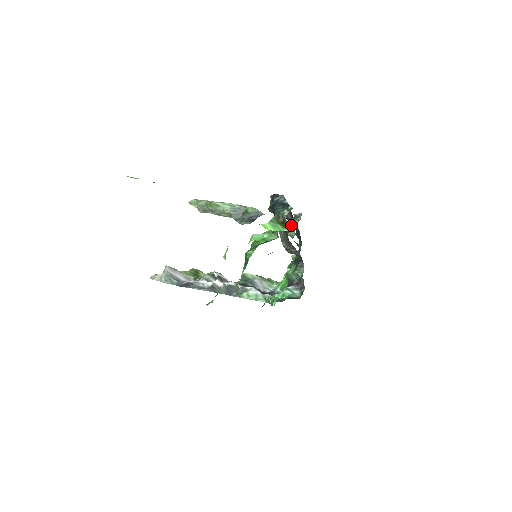
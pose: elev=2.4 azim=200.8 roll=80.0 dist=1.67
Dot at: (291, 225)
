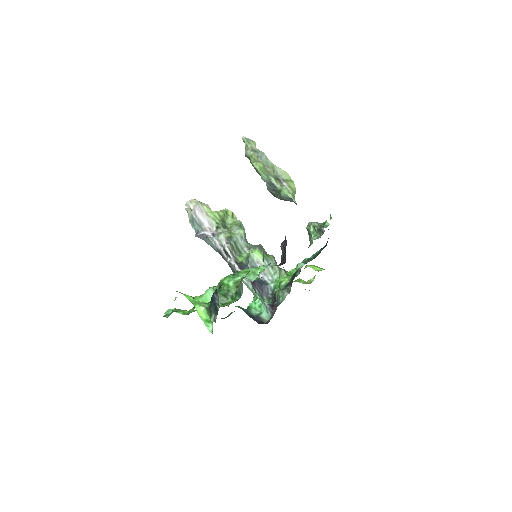
Dot at: (212, 331)
